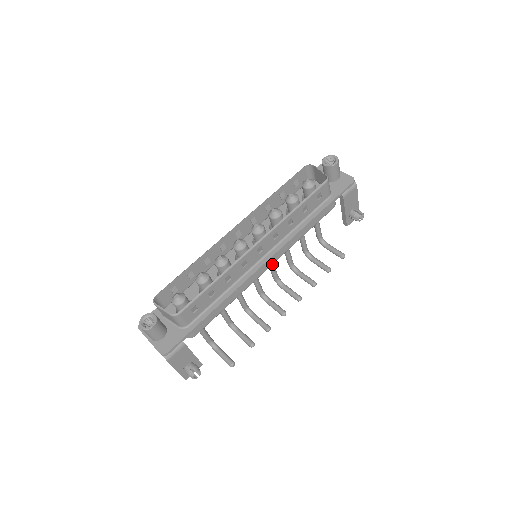
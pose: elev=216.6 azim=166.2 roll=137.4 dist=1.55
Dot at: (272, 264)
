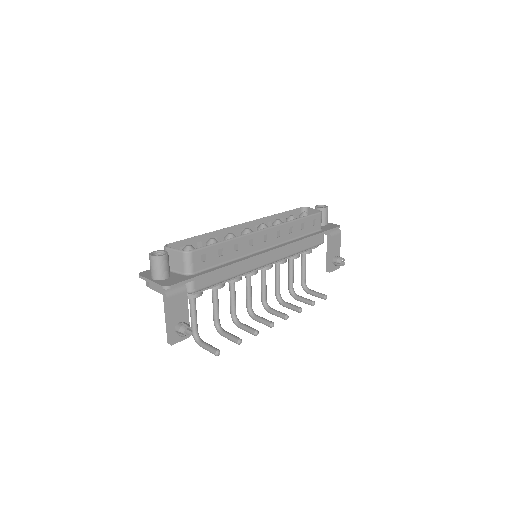
Dot at: (271, 262)
